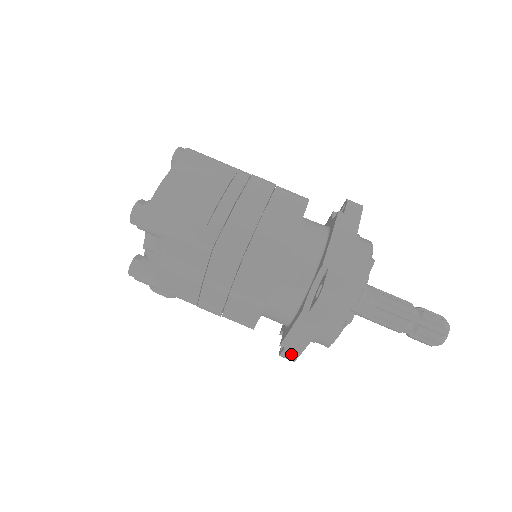
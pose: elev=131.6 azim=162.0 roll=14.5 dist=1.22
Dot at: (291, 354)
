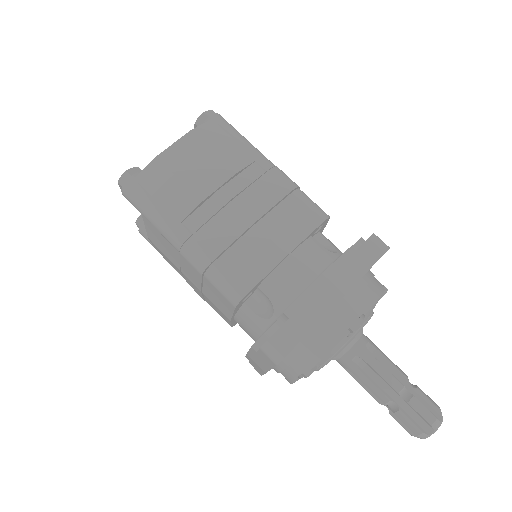
Dot at: (256, 369)
